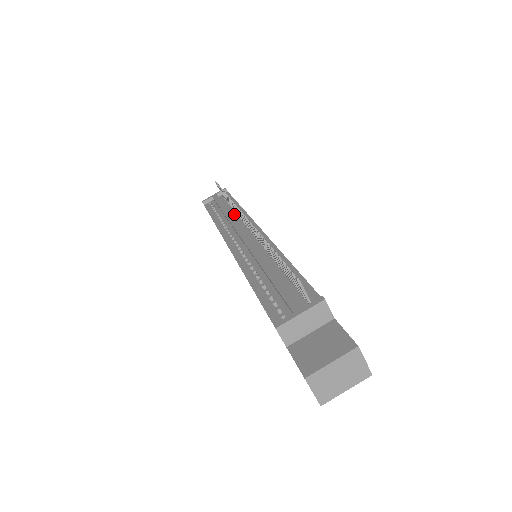
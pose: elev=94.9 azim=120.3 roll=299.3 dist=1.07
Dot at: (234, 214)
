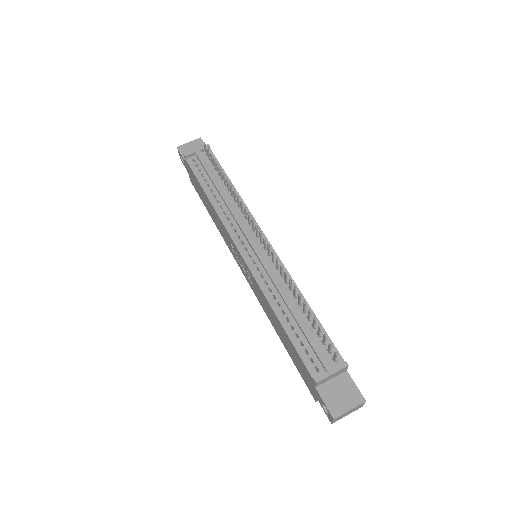
Dot at: (232, 200)
